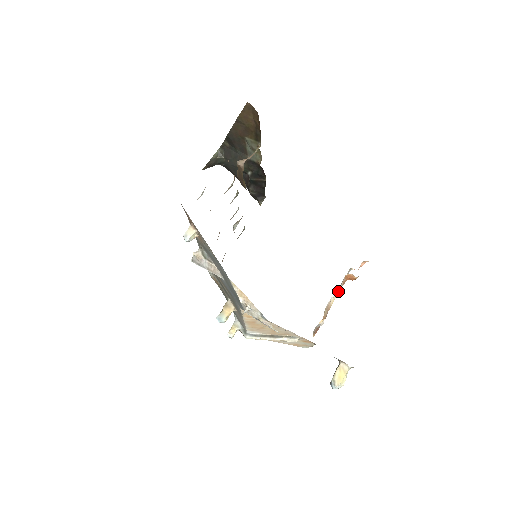
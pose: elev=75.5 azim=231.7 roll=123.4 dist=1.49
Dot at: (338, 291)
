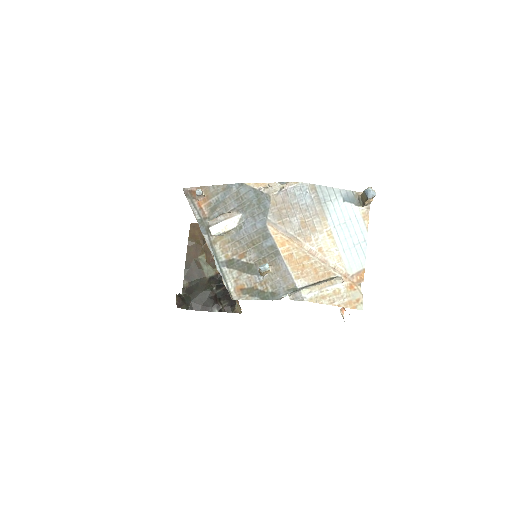
Dot at: occluded
